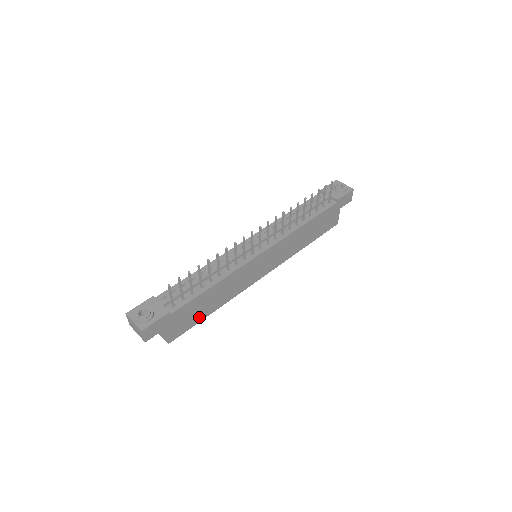
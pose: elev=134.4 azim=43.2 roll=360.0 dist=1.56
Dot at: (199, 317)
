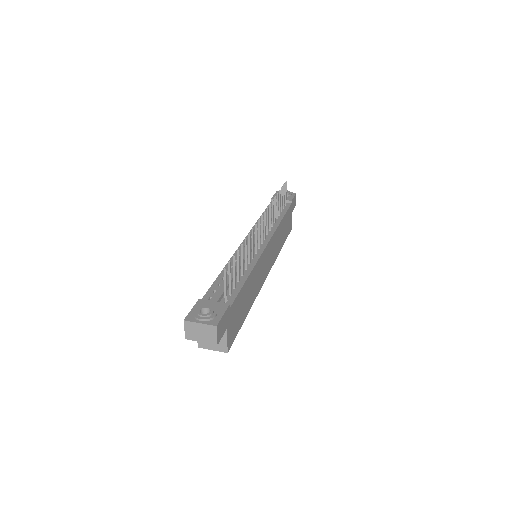
Dot at: (241, 319)
